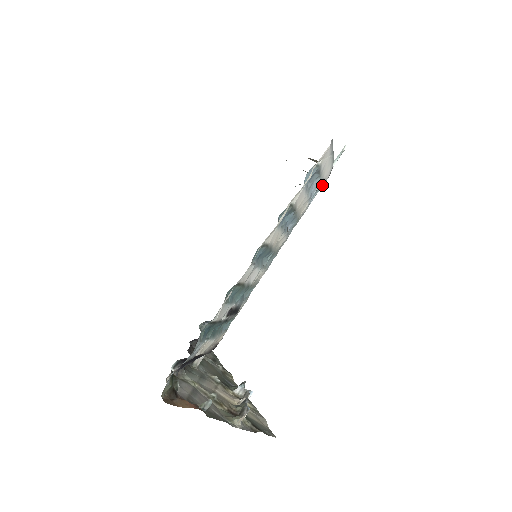
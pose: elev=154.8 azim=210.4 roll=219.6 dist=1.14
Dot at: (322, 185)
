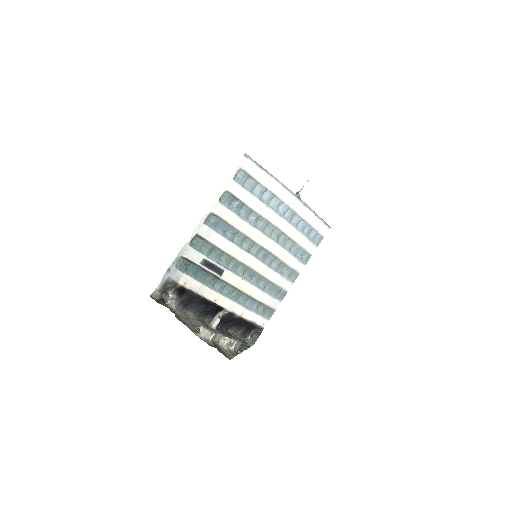
Dot at: (297, 207)
